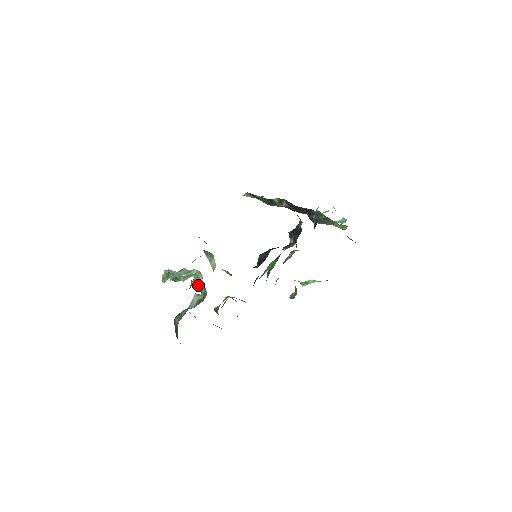
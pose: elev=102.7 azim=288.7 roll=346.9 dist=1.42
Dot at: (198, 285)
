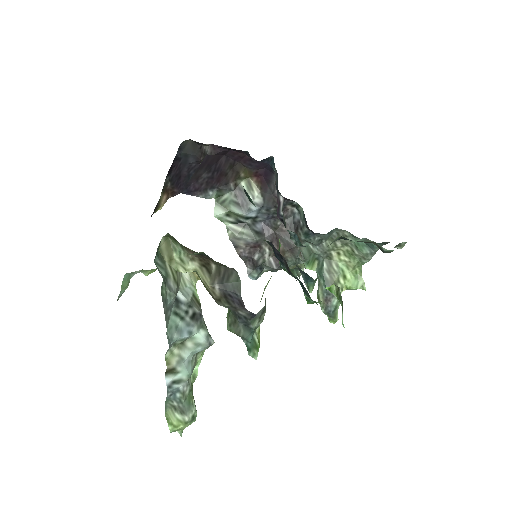
Dot at: occluded
